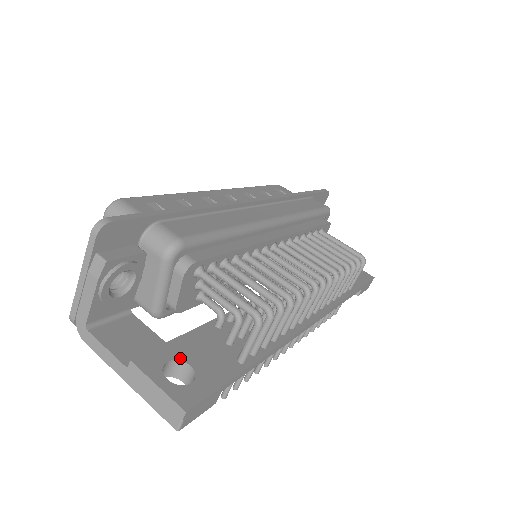
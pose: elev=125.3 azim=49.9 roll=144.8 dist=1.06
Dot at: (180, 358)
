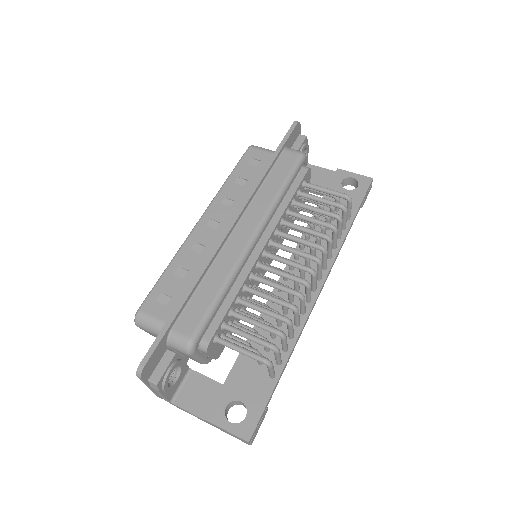
Dot at: (233, 399)
